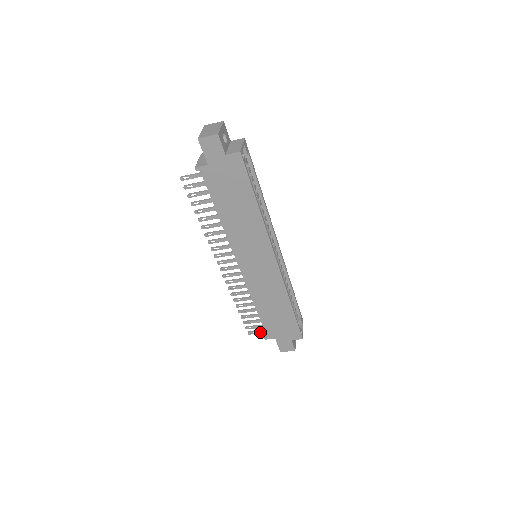
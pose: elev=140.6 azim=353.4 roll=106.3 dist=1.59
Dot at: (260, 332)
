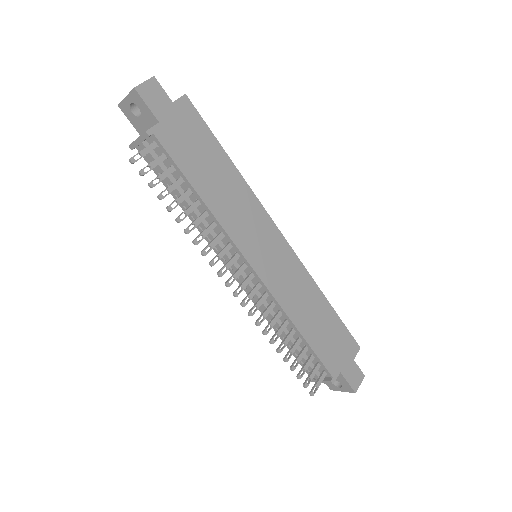
Dot at: (321, 379)
